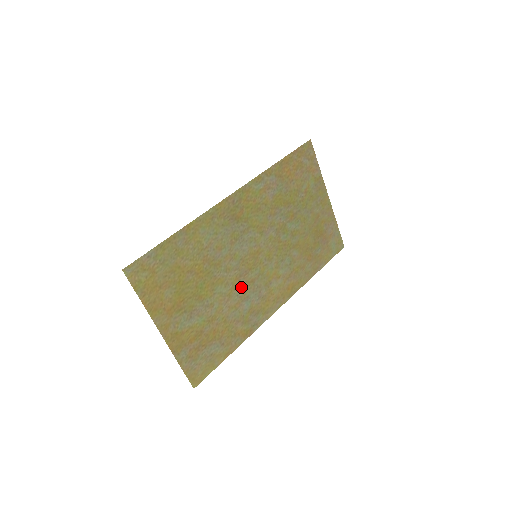
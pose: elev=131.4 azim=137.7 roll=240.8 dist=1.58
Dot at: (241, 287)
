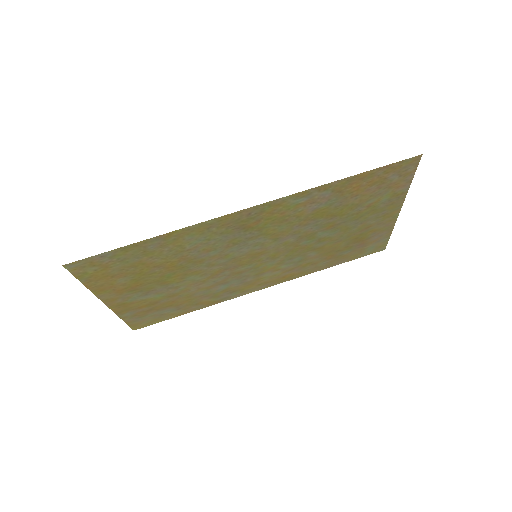
Dot at: (222, 276)
